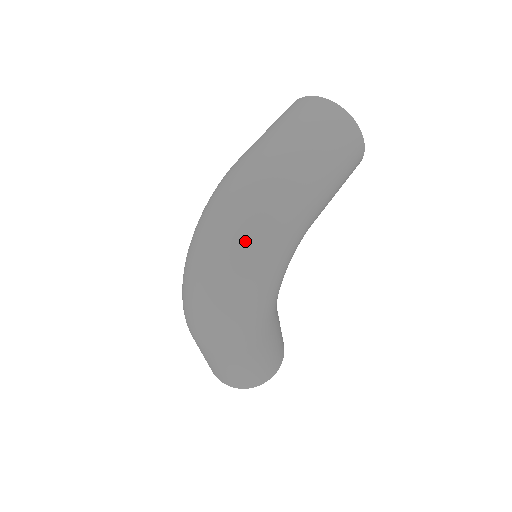
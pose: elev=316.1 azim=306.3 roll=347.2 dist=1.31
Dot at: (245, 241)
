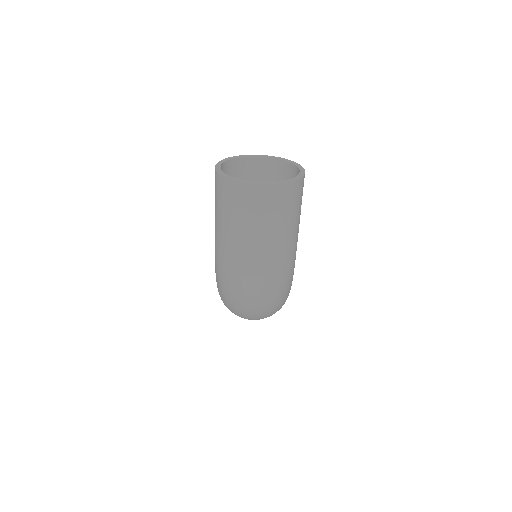
Dot at: (270, 309)
